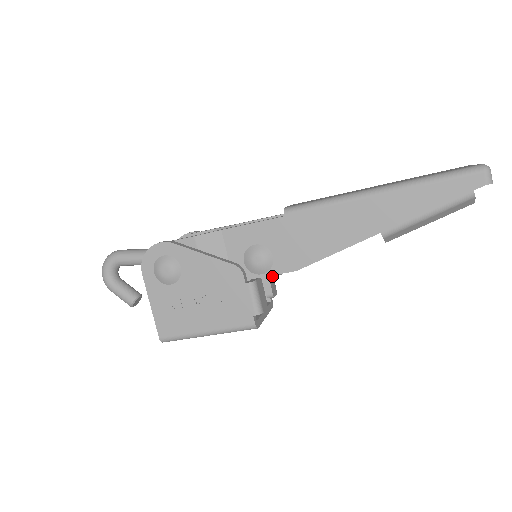
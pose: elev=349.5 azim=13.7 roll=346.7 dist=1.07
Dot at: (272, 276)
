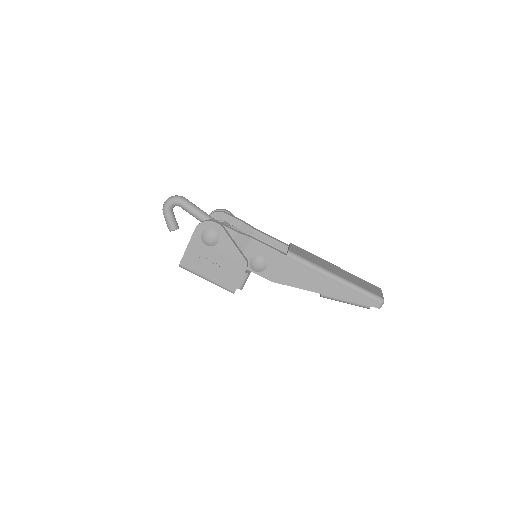
Dot at: occluded
